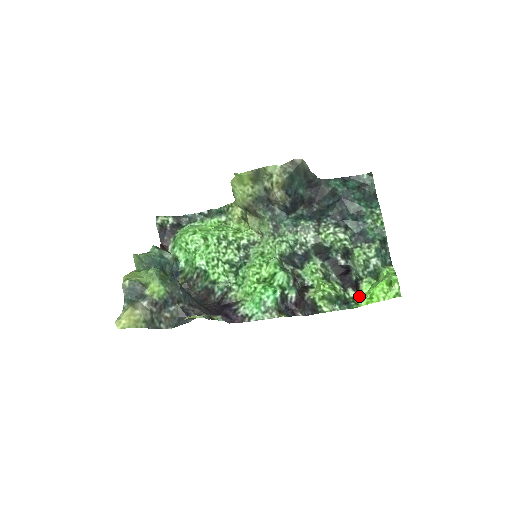
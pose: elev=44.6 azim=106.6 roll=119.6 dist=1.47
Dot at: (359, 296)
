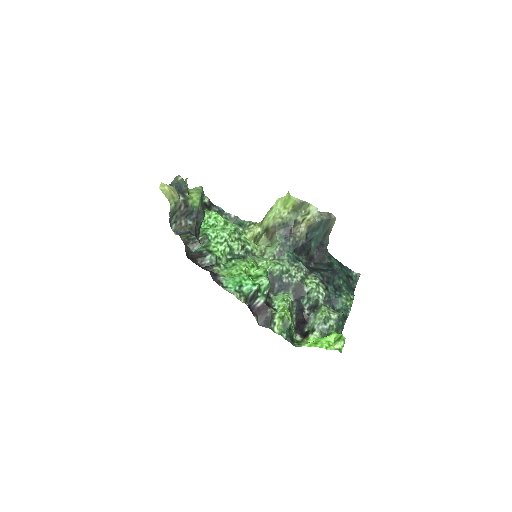
Dot at: (305, 341)
